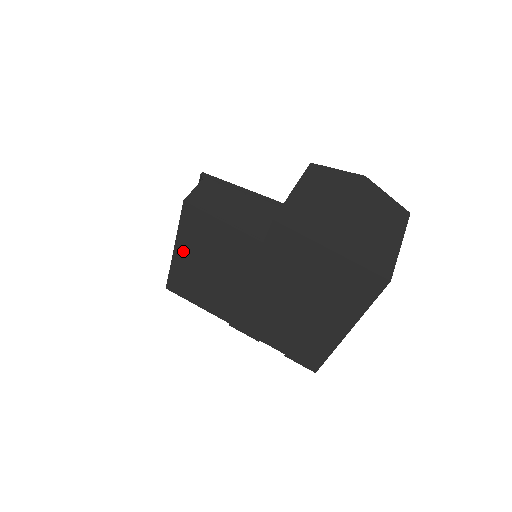
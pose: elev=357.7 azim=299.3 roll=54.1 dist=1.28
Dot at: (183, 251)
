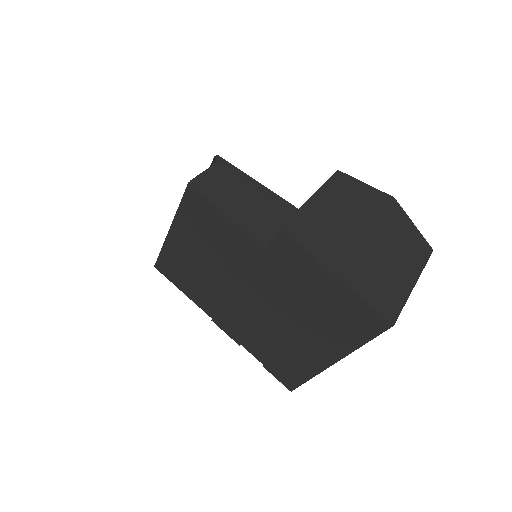
Dot at: (178, 234)
